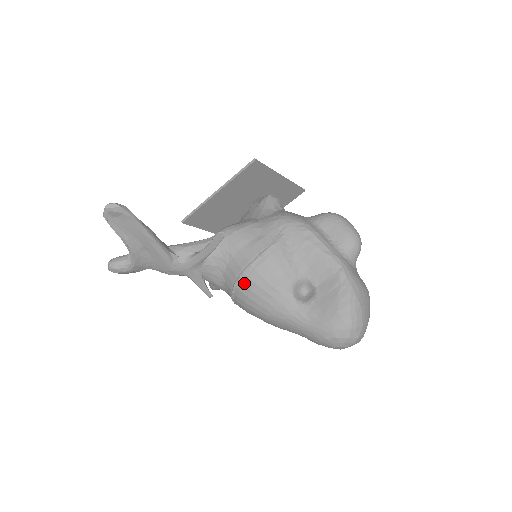
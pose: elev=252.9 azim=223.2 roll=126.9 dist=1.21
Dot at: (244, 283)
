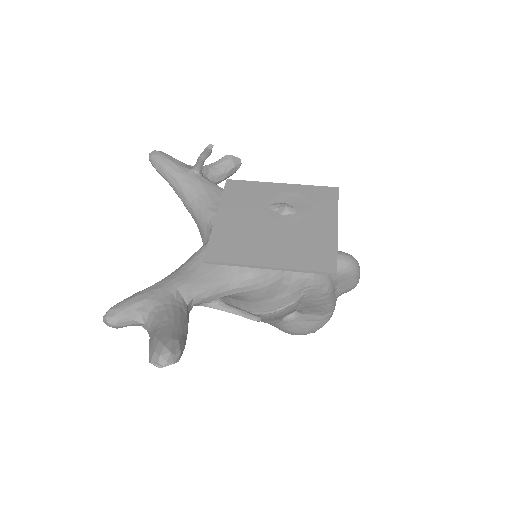
Dot at: occluded
